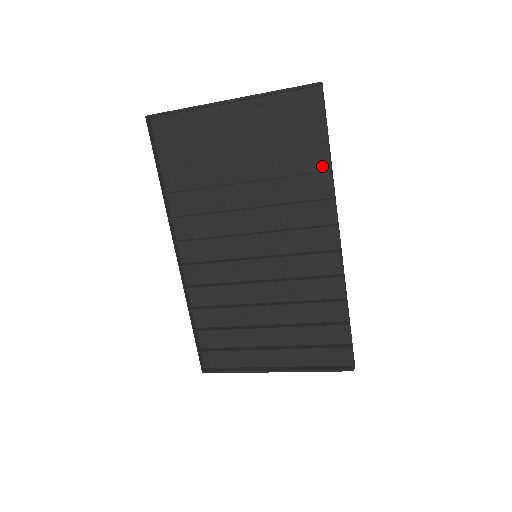
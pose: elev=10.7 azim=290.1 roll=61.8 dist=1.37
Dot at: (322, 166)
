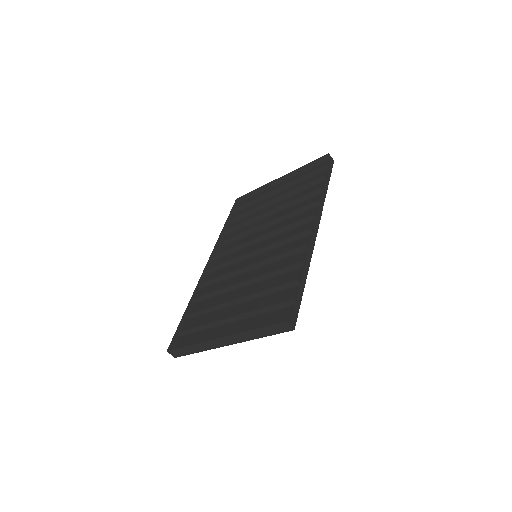
Dot at: occluded
